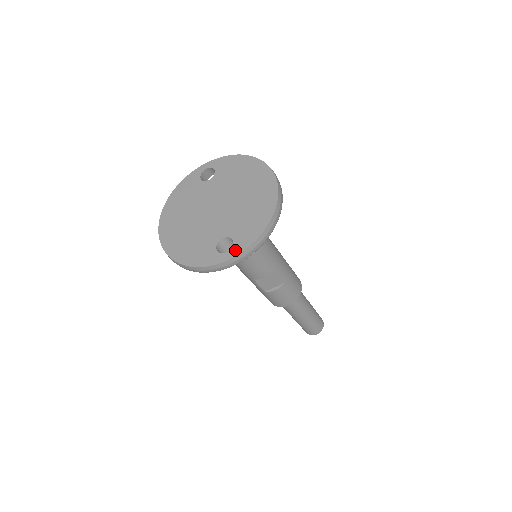
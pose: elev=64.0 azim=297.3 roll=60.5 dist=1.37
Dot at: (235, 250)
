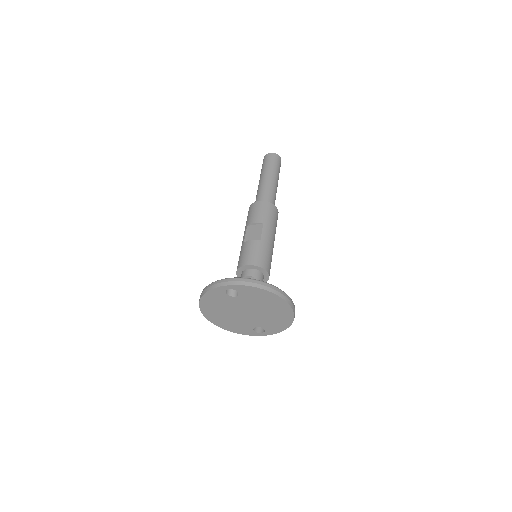
Dot at: (267, 333)
